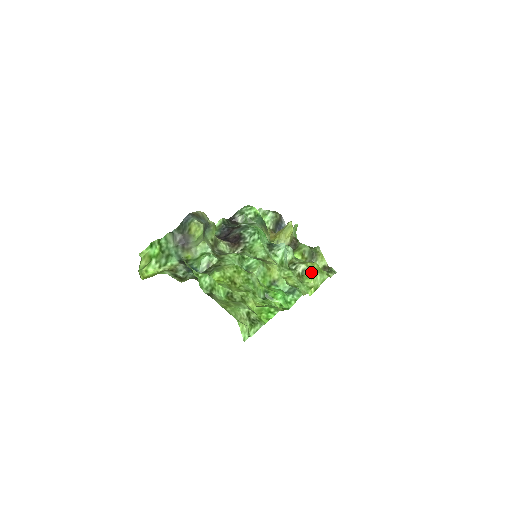
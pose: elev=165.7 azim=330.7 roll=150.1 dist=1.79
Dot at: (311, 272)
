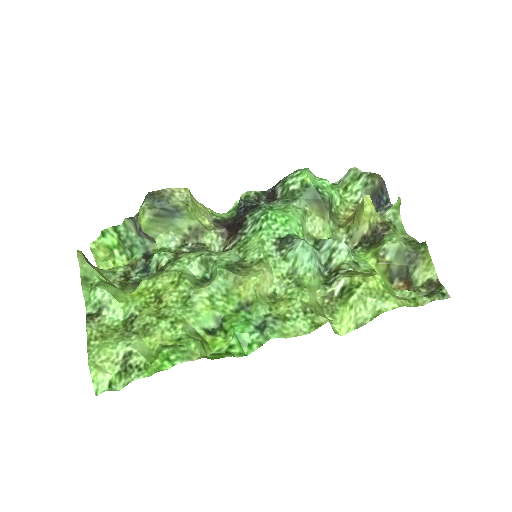
Dot at: (352, 294)
